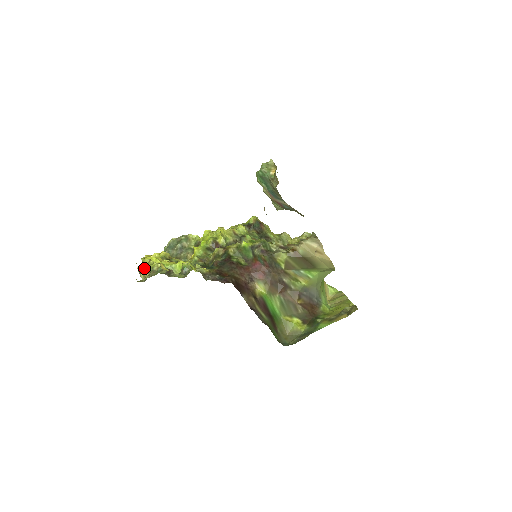
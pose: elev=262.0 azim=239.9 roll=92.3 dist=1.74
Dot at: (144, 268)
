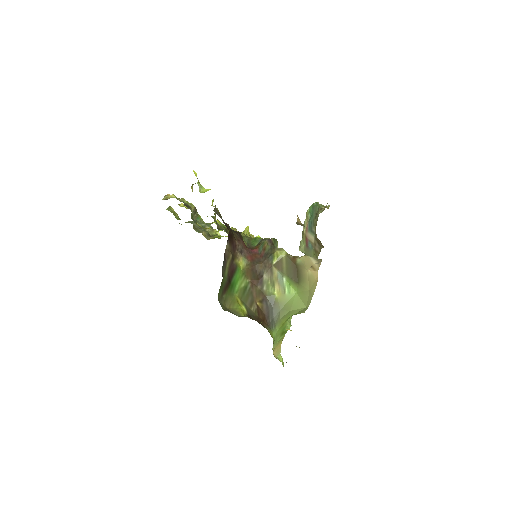
Dot at: (173, 194)
